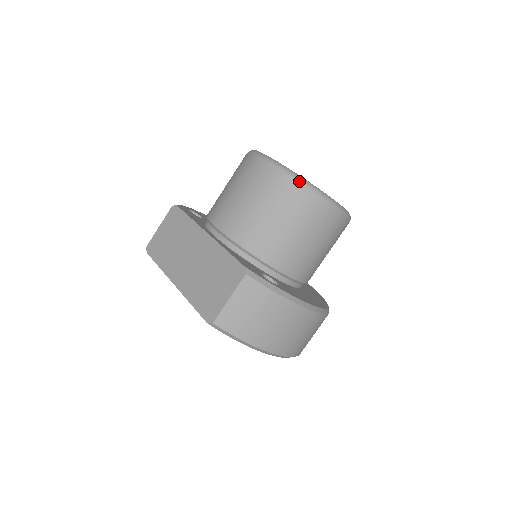
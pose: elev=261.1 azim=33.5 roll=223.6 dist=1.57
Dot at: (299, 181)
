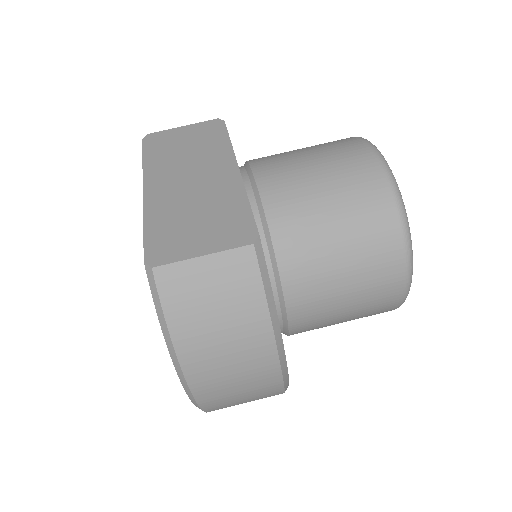
Dot at: (400, 204)
